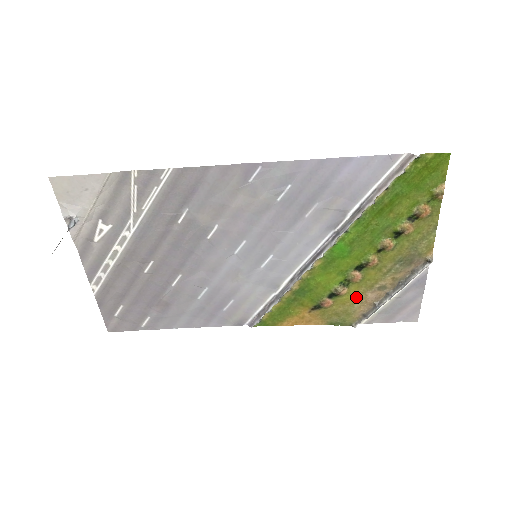
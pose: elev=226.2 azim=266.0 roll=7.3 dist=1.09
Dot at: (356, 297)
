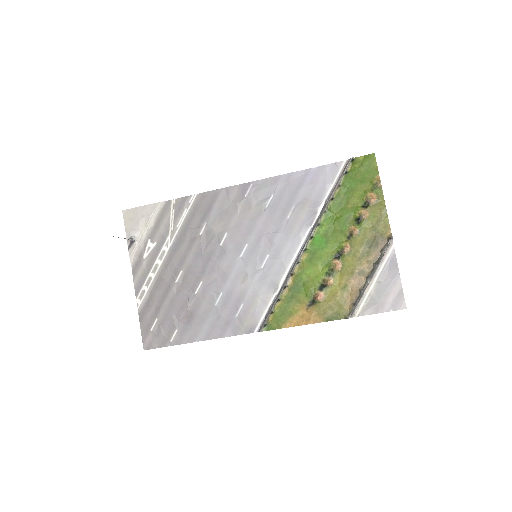
Dot at: (342, 286)
